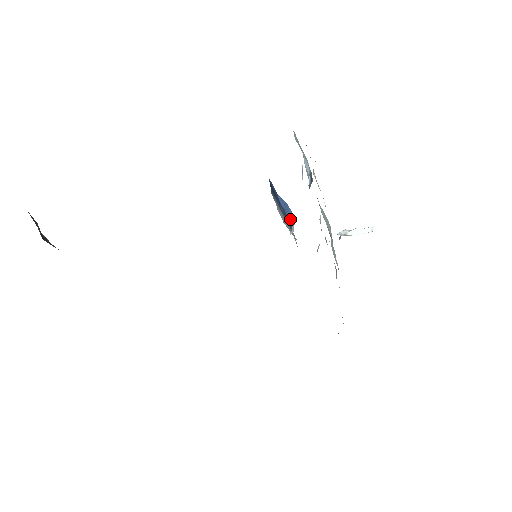
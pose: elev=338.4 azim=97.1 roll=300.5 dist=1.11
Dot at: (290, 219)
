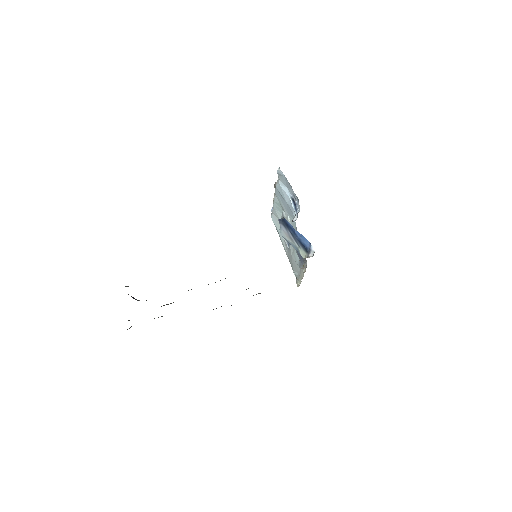
Dot at: (307, 246)
